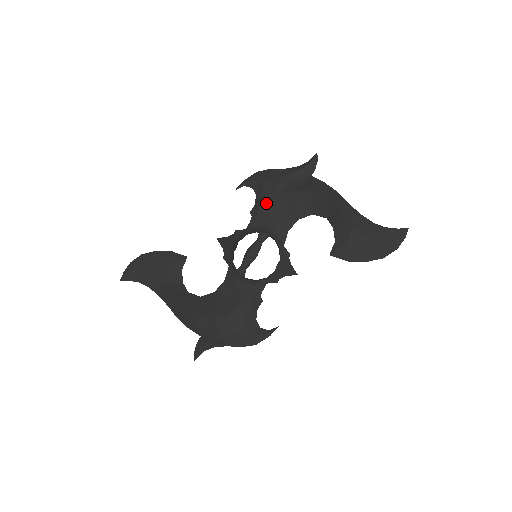
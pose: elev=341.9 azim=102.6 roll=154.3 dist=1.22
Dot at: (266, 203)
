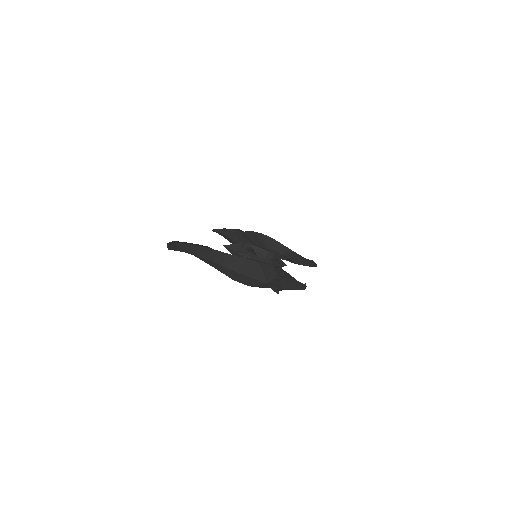
Dot at: (240, 234)
